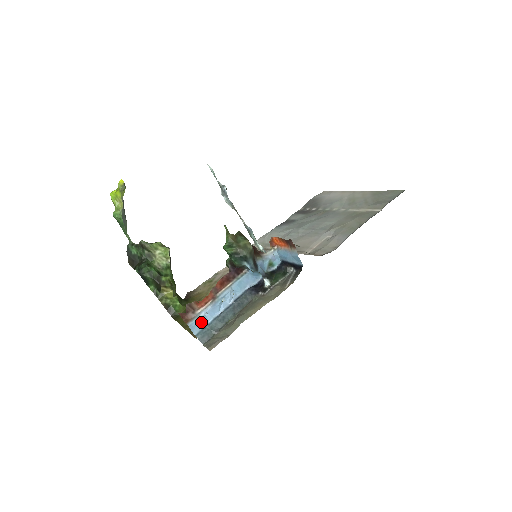
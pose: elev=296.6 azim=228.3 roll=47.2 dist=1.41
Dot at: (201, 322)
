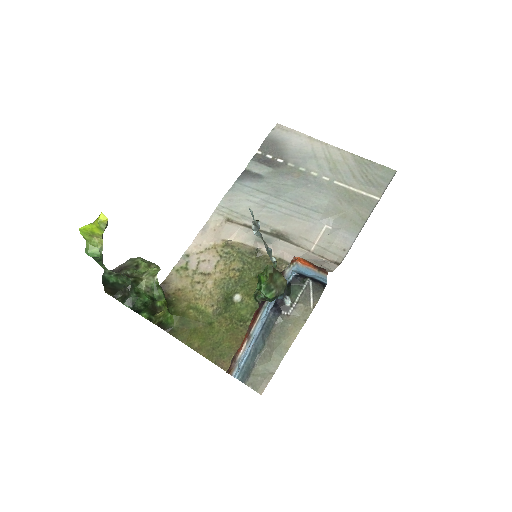
Dot at: (239, 364)
